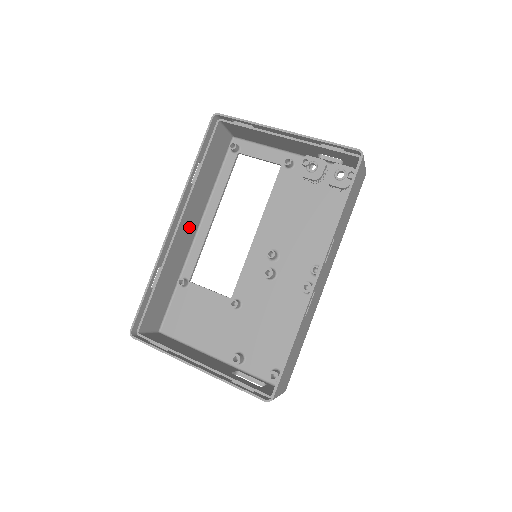
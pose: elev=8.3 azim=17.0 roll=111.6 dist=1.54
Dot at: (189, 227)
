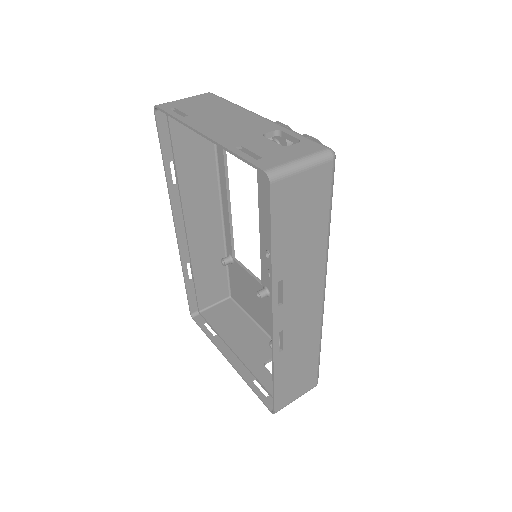
Dot at: (205, 216)
